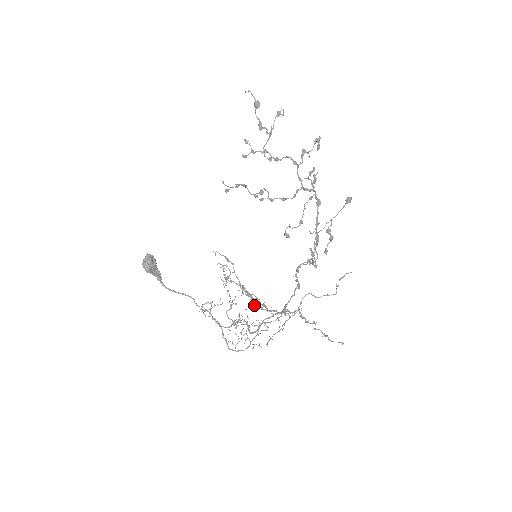
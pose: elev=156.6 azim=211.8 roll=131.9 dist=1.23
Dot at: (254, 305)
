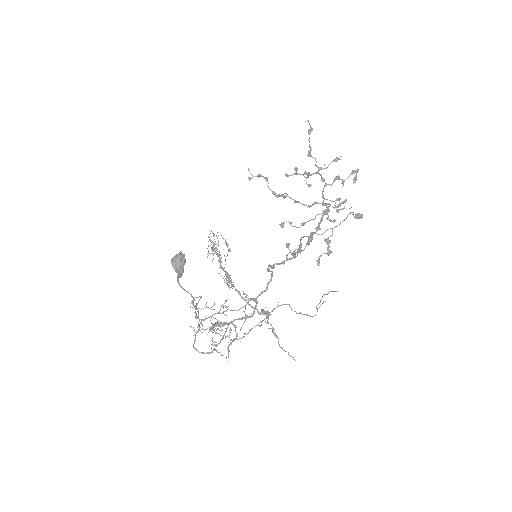
Dot at: occluded
